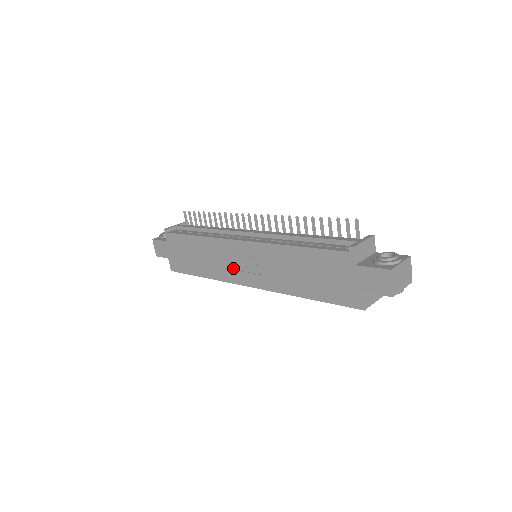
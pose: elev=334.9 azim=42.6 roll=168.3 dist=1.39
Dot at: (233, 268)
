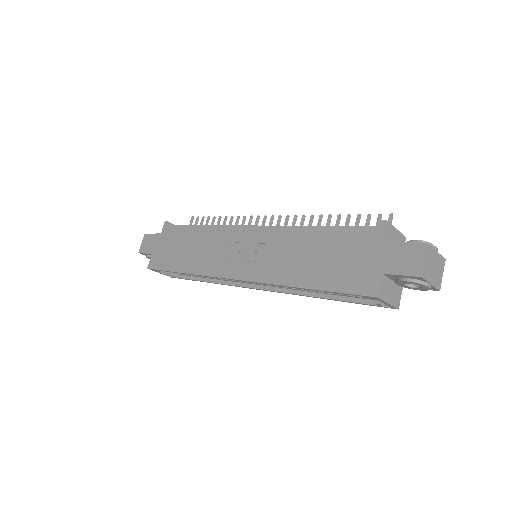
Dot at: (226, 258)
